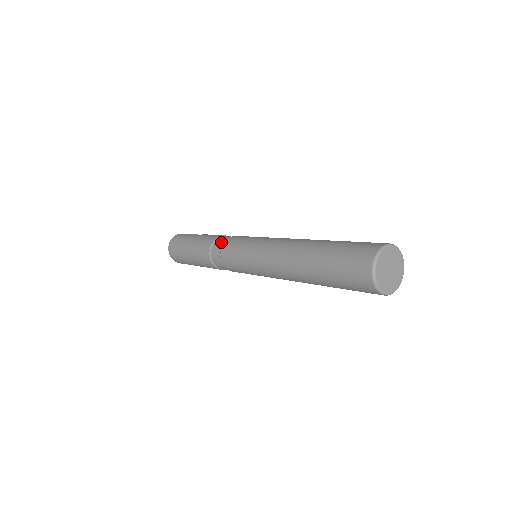
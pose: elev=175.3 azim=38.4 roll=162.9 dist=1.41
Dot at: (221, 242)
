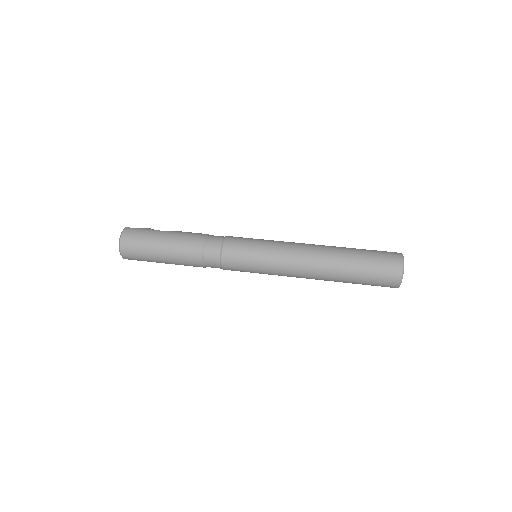
Dot at: (217, 242)
